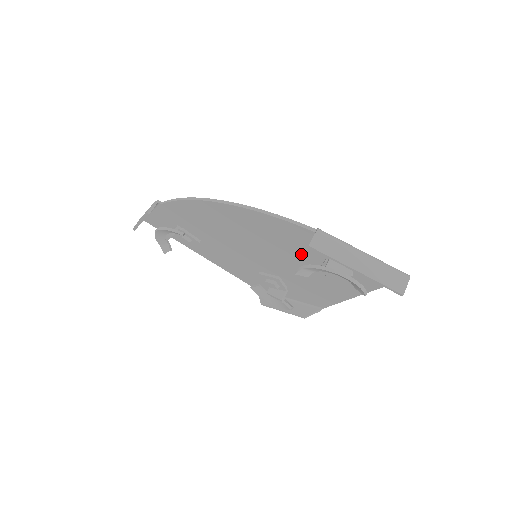
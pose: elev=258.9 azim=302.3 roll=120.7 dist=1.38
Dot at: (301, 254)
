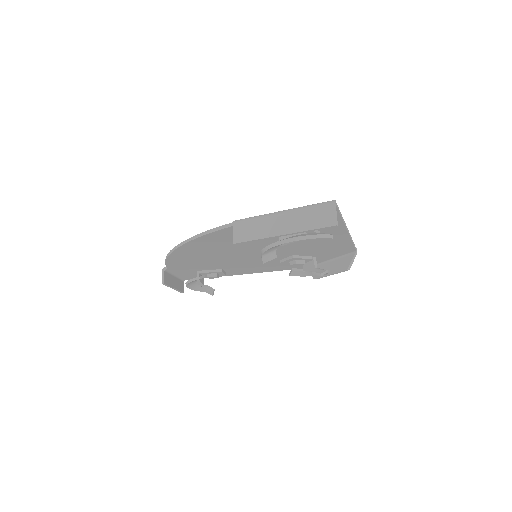
Dot at: occluded
